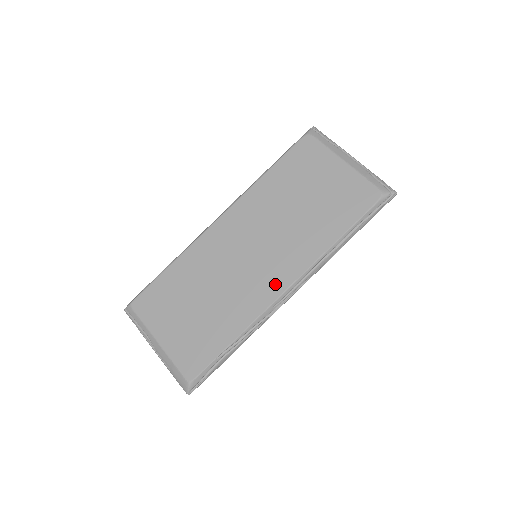
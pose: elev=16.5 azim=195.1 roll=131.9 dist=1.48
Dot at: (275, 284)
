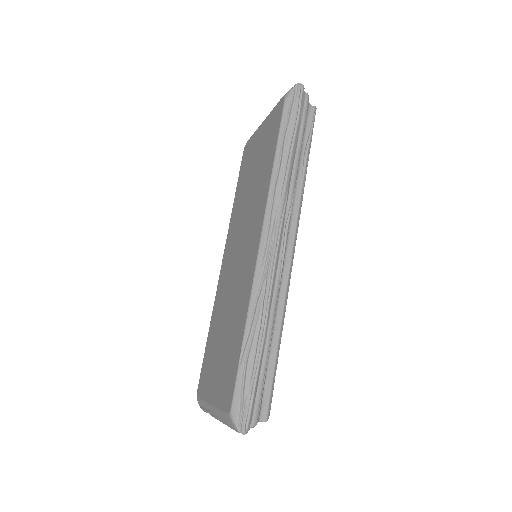
Dot at: (253, 249)
